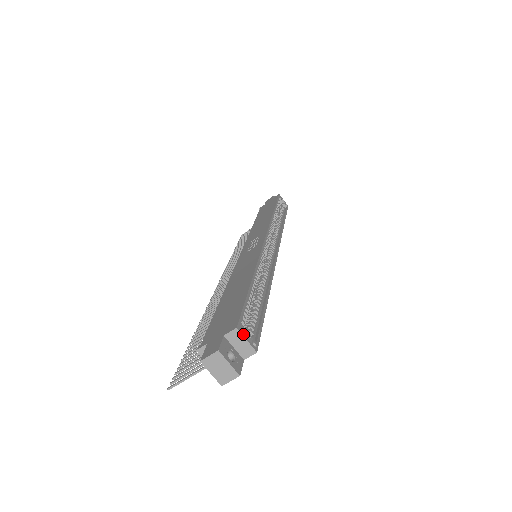
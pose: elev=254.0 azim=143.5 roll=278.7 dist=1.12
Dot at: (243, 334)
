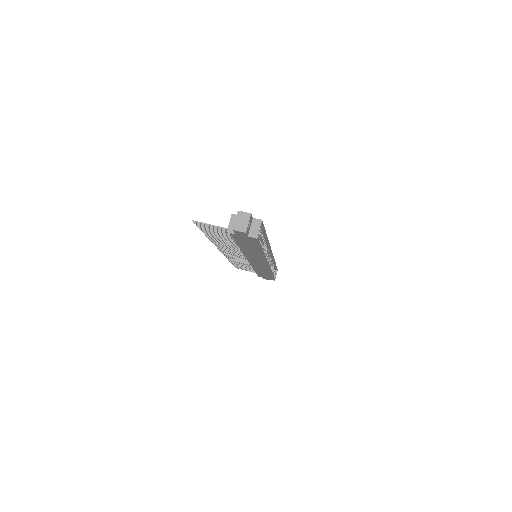
Dot at: (261, 226)
